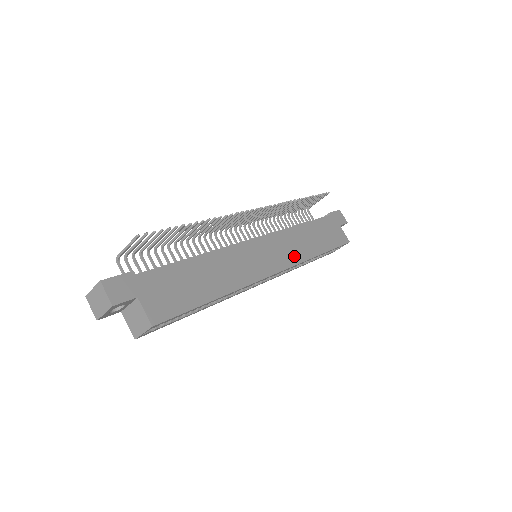
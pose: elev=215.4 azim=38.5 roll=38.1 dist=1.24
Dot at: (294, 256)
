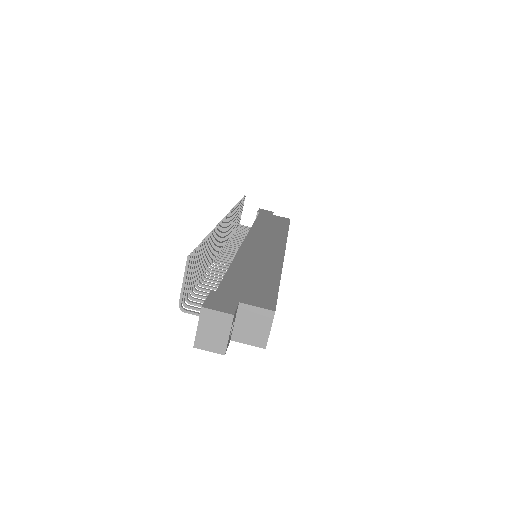
Dot at: (278, 238)
